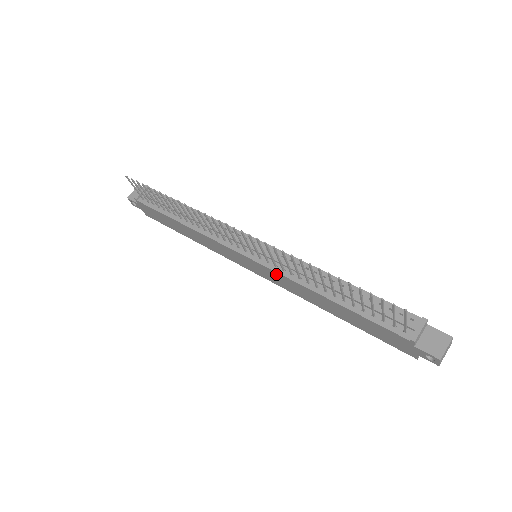
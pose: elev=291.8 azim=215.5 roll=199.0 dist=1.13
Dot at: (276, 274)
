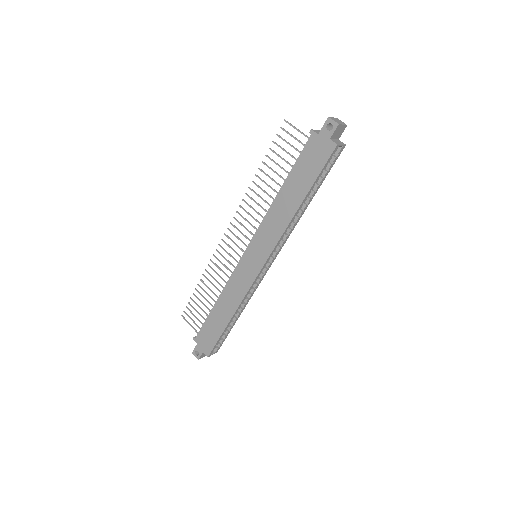
Dot at: (260, 232)
